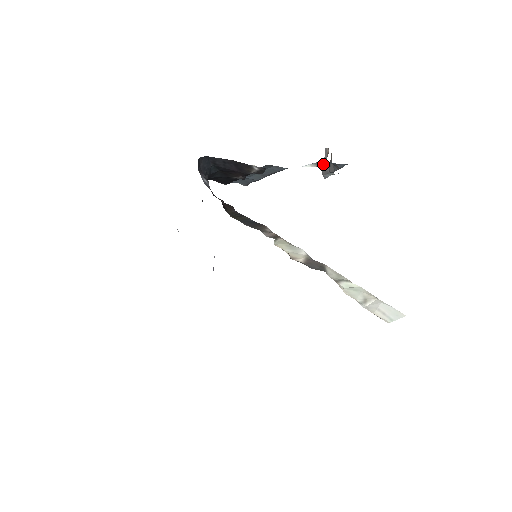
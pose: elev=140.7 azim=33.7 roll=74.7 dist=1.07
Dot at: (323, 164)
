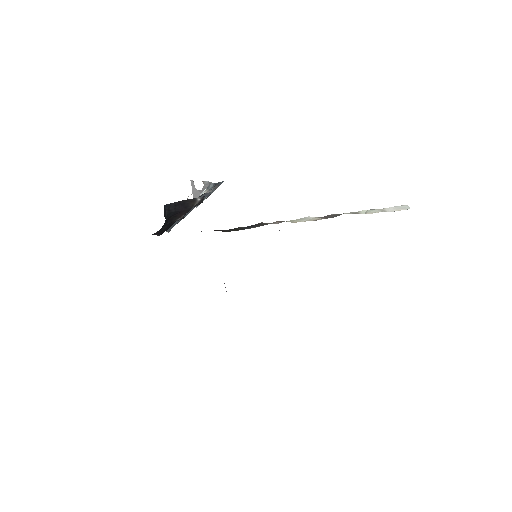
Dot at: (212, 187)
